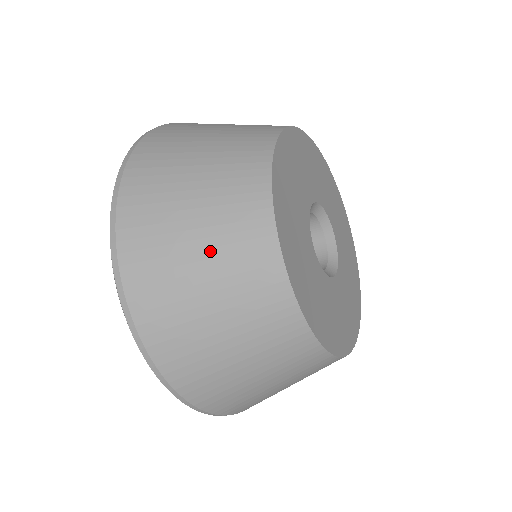
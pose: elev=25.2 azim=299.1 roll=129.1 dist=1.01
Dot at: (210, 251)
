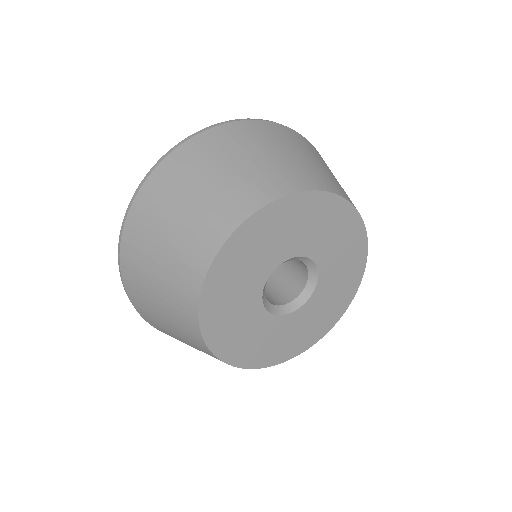
Dot at: (163, 283)
